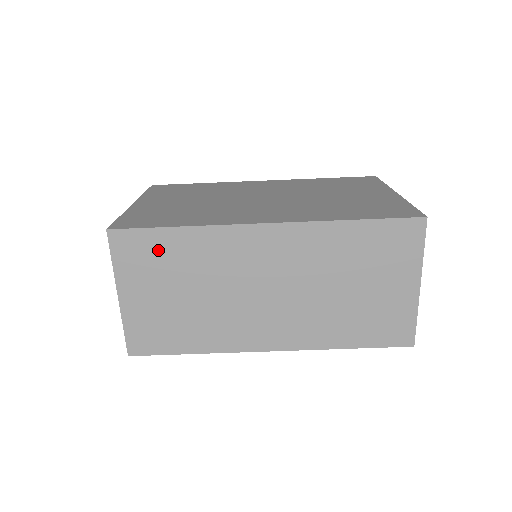
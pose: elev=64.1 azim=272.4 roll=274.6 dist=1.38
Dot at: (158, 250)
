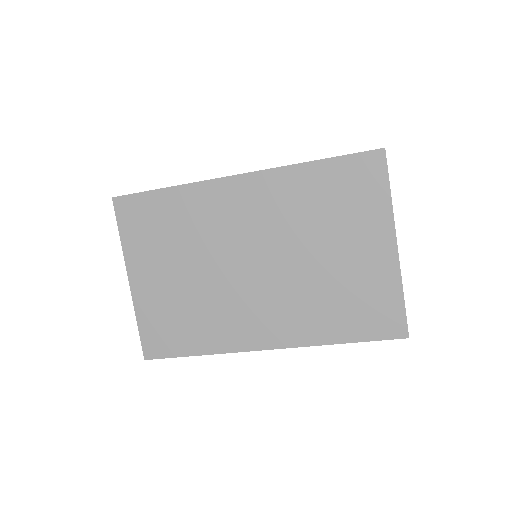
Dot at: occluded
